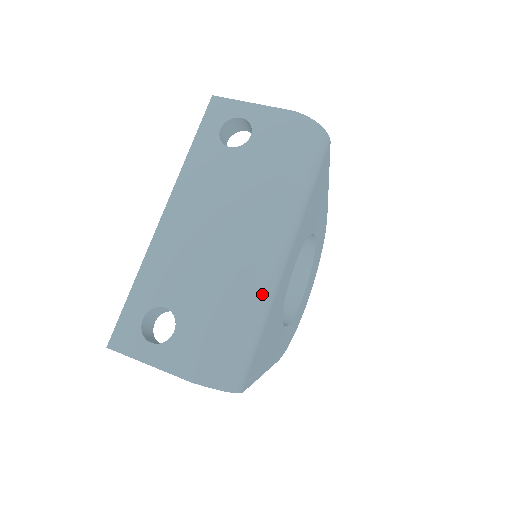
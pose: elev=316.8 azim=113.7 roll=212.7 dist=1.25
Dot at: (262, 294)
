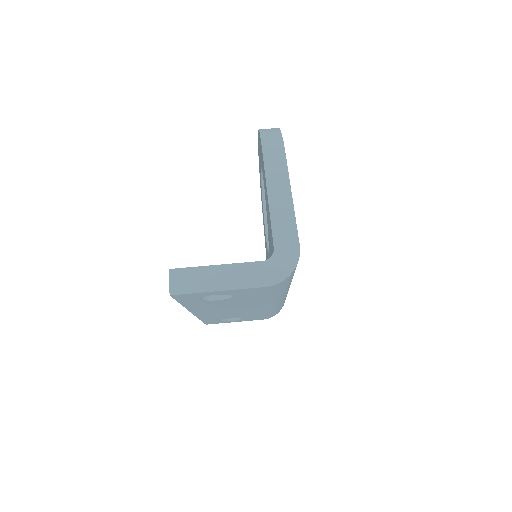
Dot at: occluded
